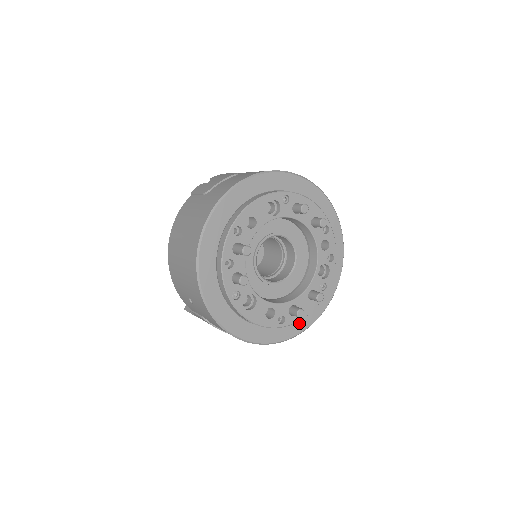
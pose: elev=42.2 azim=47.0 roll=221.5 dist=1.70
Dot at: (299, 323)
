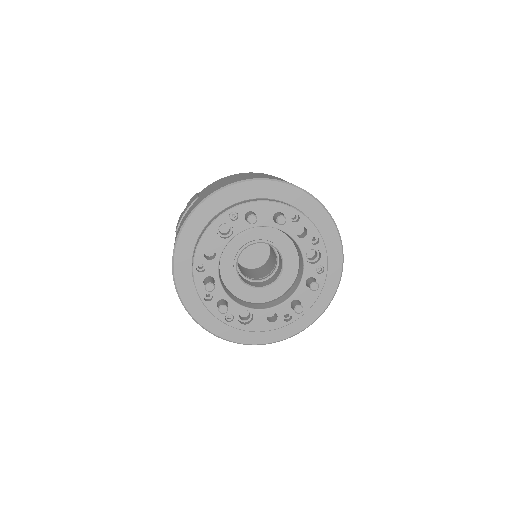
Dot at: (314, 308)
